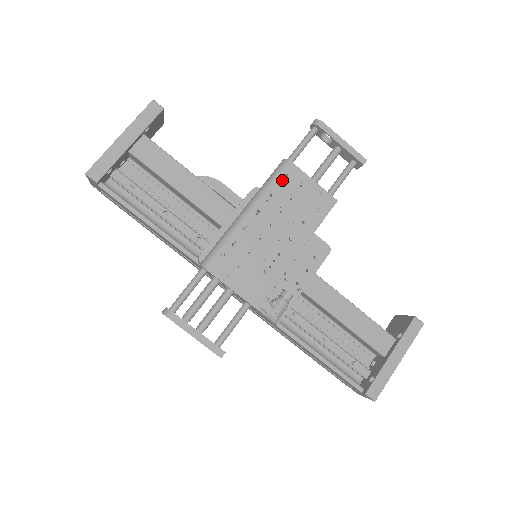
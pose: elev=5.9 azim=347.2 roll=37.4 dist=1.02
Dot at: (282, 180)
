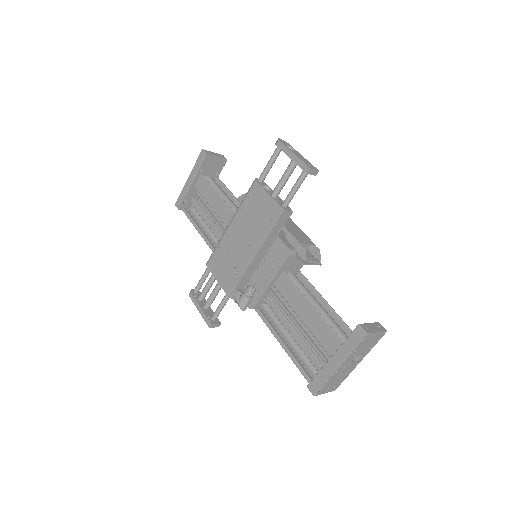
Dot at: (250, 197)
